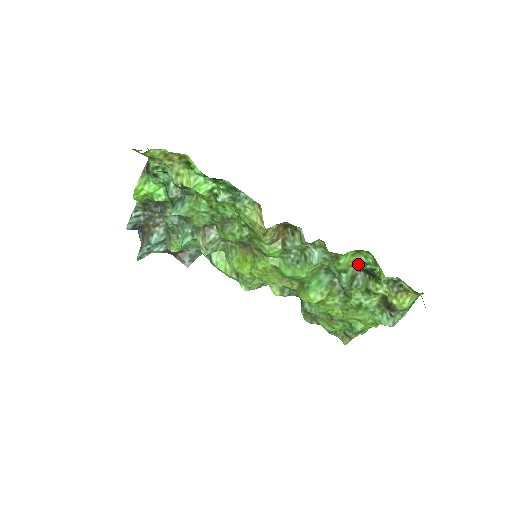
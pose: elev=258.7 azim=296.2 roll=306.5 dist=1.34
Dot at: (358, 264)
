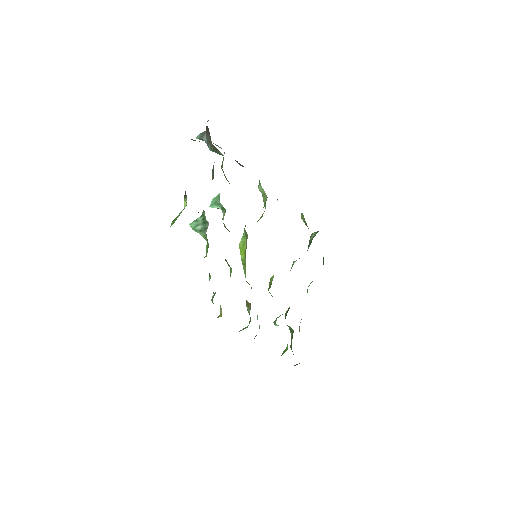
Dot at: occluded
